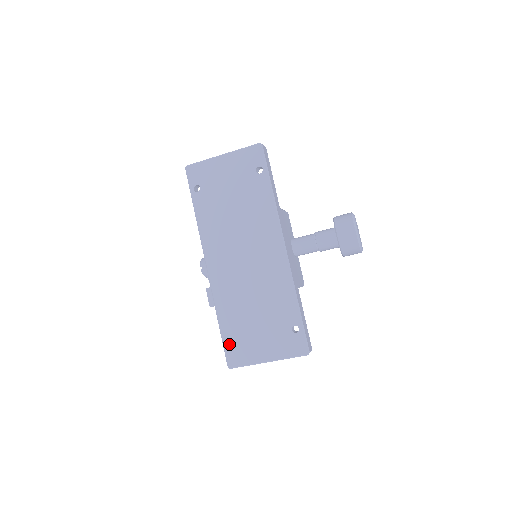
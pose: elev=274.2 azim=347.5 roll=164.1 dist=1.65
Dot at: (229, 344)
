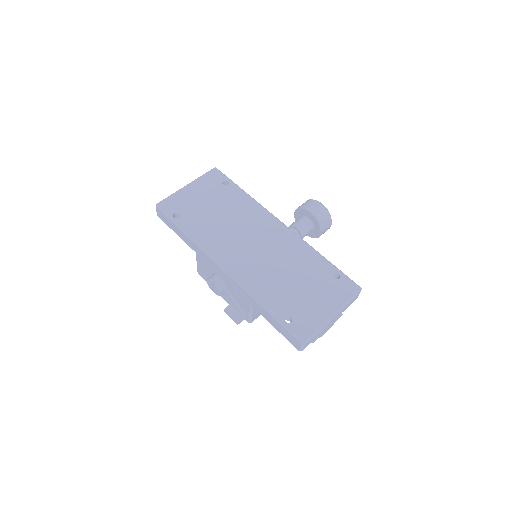
Dot at: (288, 324)
